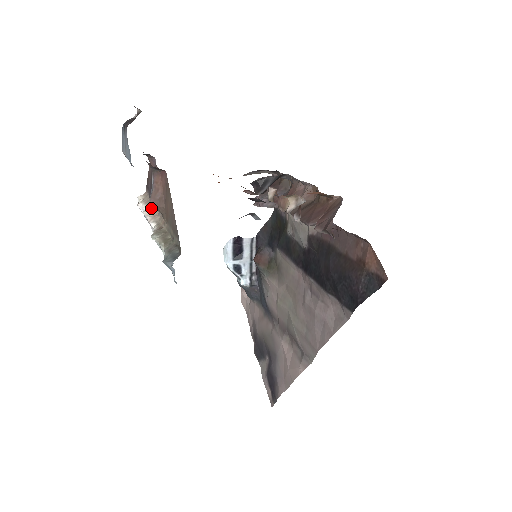
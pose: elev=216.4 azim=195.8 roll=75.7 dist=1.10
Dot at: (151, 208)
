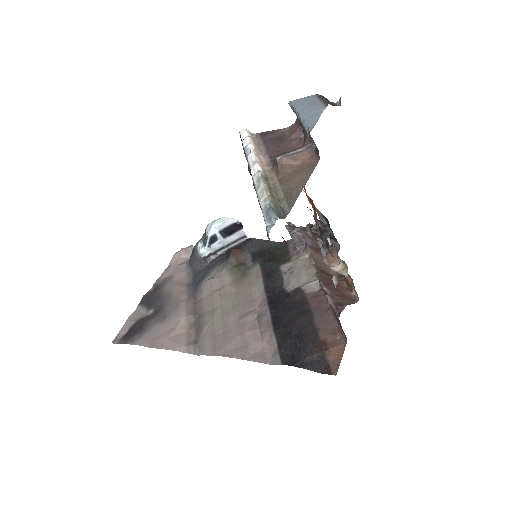
Dot at: (277, 161)
